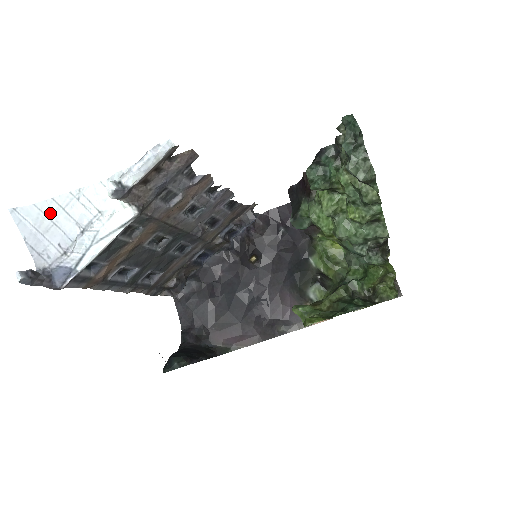
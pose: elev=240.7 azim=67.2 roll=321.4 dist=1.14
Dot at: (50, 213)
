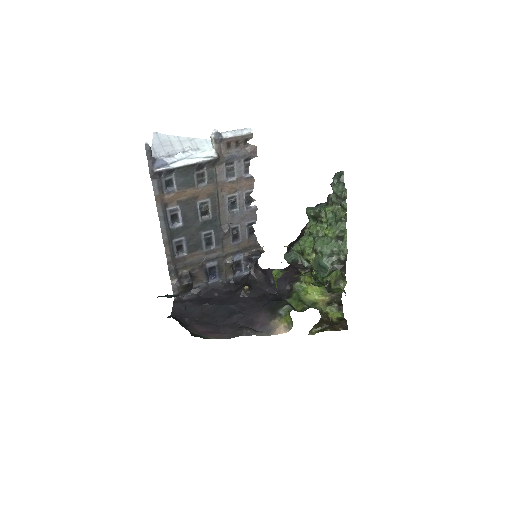
Dot at: (173, 141)
